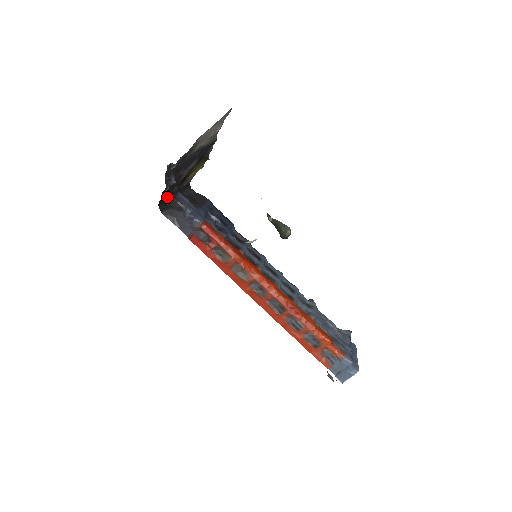
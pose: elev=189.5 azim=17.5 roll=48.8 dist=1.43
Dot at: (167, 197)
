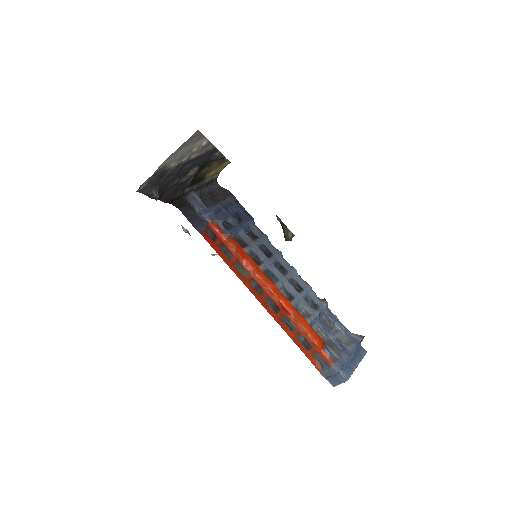
Dot at: (178, 198)
